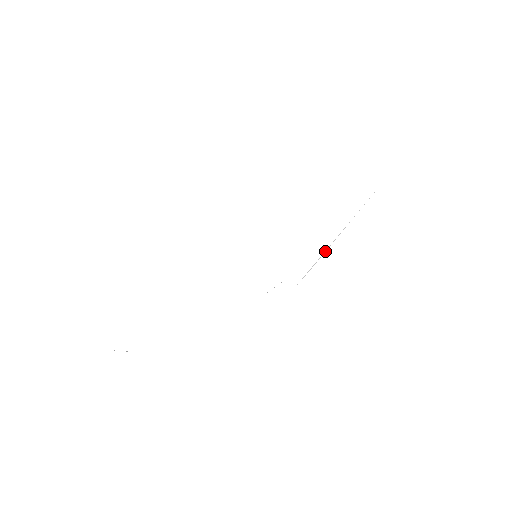
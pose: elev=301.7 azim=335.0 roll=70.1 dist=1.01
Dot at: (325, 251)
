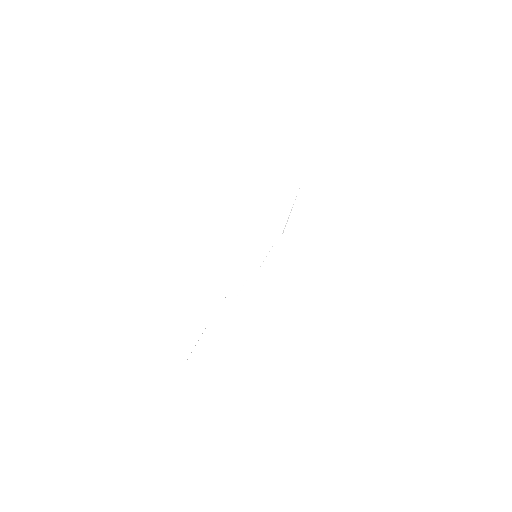
Dot at: occluded
